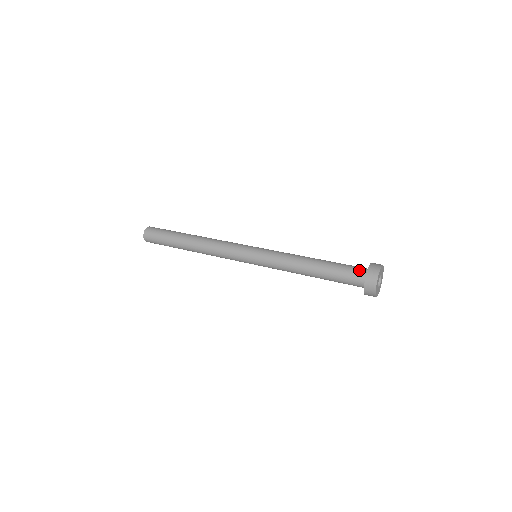
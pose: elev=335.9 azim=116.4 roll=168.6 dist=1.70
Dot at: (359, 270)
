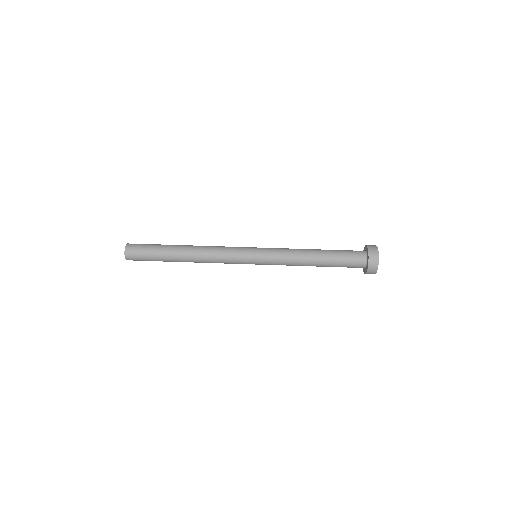
Dot at: (358, 251)
